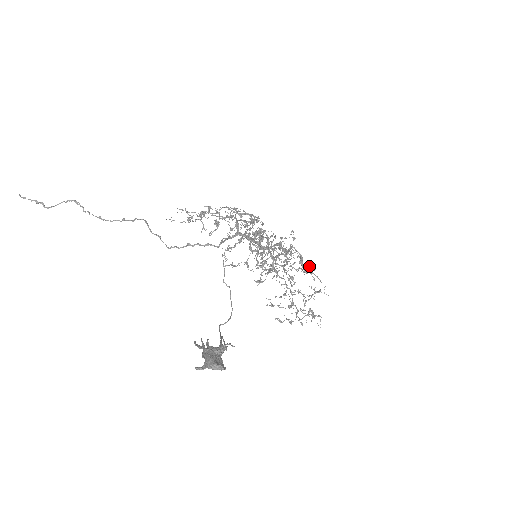
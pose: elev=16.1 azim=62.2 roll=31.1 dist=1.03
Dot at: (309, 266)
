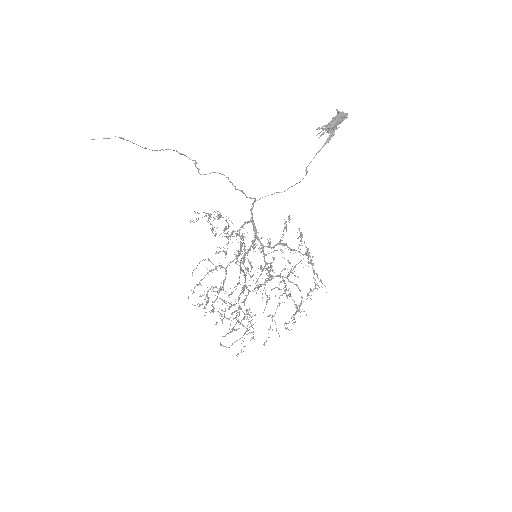
Dot at: (285, 289)
